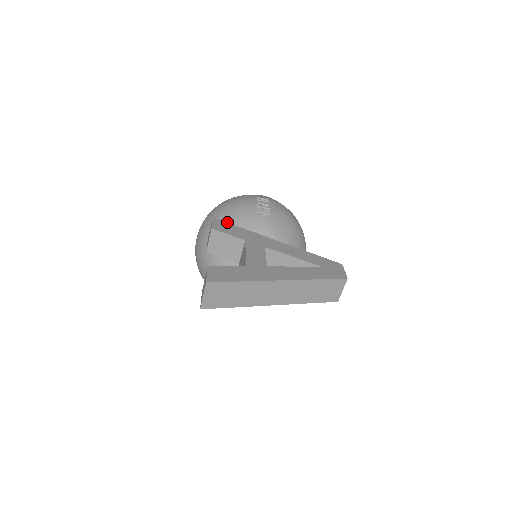
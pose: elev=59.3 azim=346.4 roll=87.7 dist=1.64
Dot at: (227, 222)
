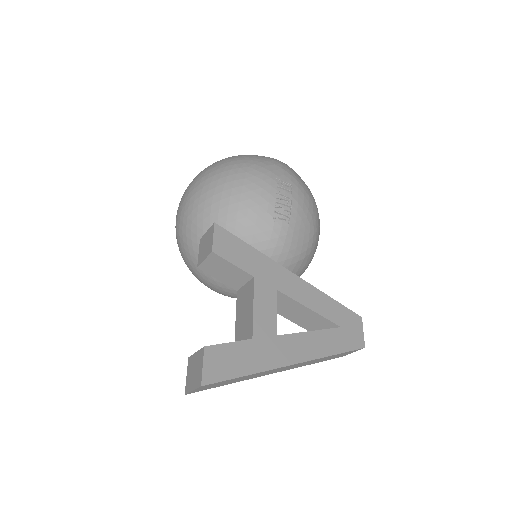
Dot at: (231, 218)
